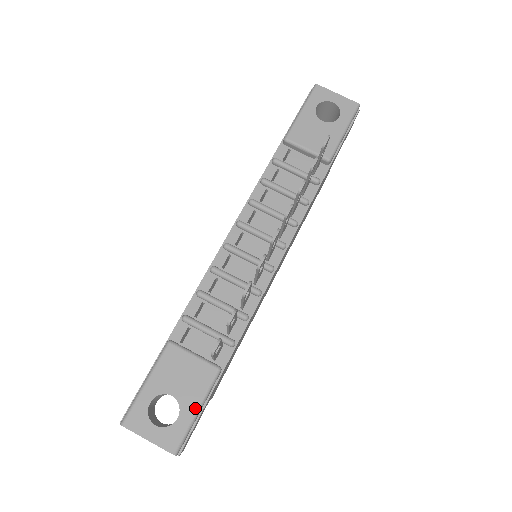
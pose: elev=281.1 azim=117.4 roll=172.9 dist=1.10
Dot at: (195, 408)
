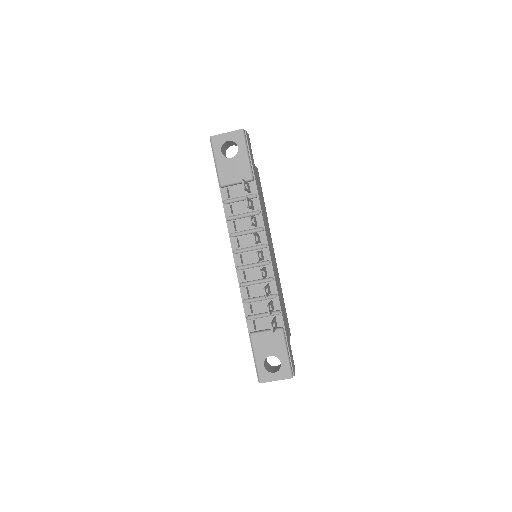
Dot at: (285, 353)
